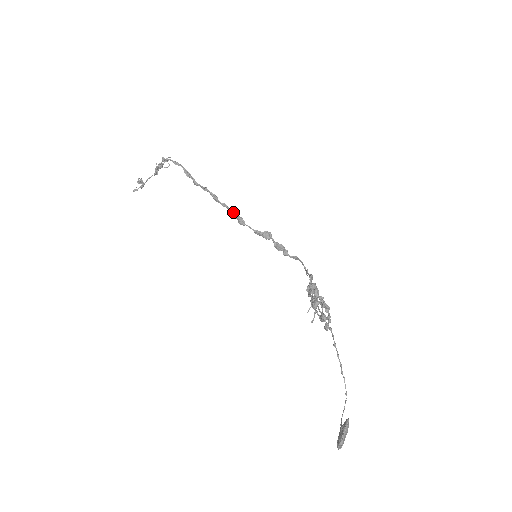
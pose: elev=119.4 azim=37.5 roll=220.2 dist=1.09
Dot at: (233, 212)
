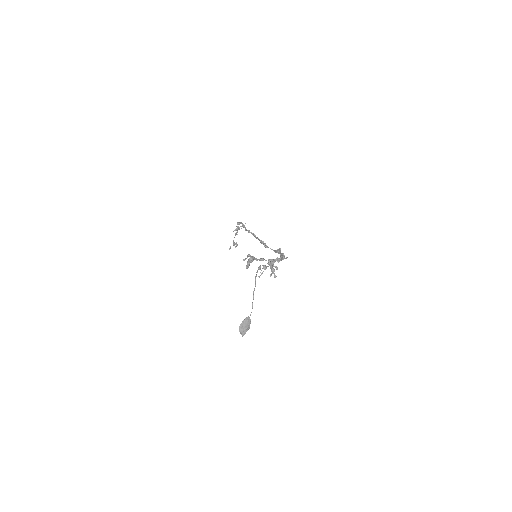
Dot at: (261, 241)
